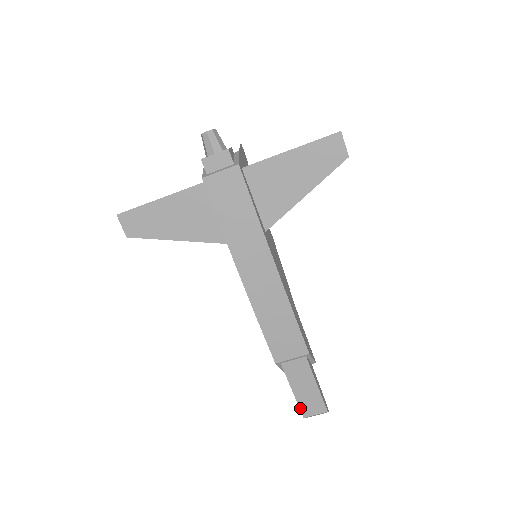
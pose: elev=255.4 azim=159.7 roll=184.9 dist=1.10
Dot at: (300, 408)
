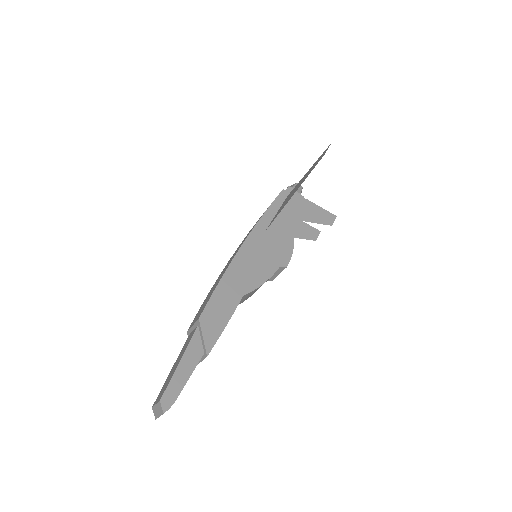
Dot at: occluded
